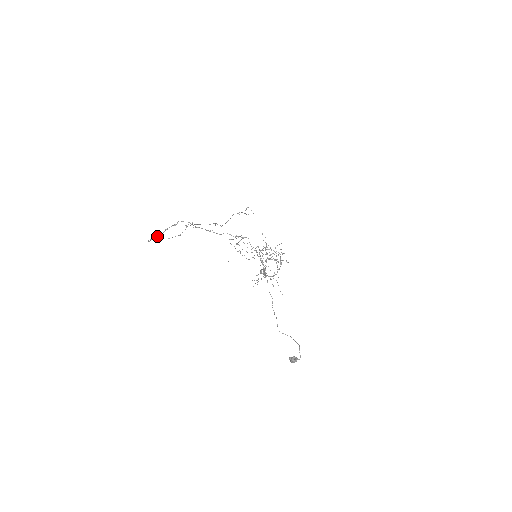
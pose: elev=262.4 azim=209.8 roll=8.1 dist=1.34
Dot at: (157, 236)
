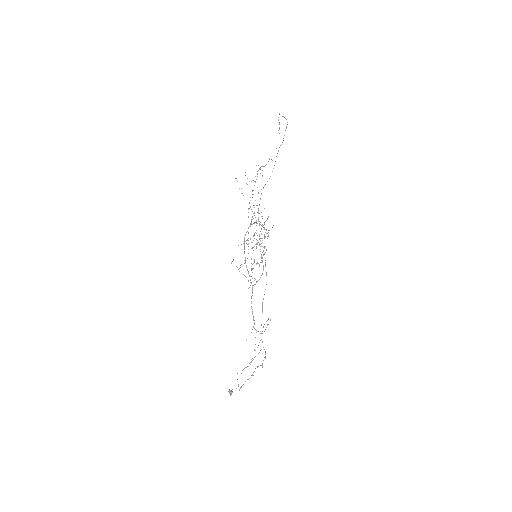
Dot at: occluded
